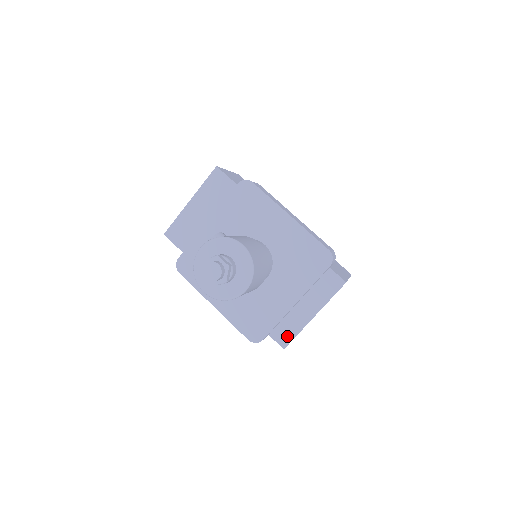
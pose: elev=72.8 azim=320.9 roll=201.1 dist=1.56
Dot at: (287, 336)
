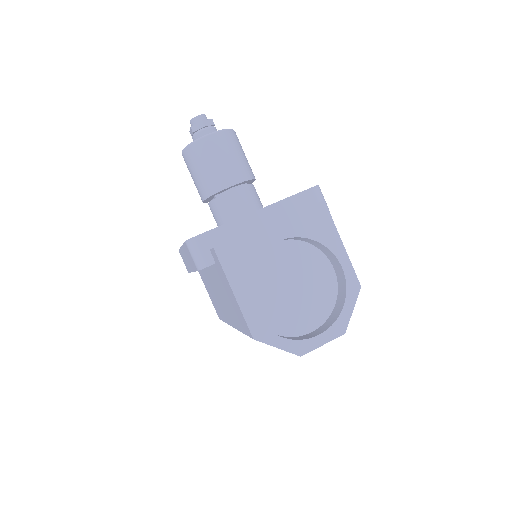
Dot at: occluded
